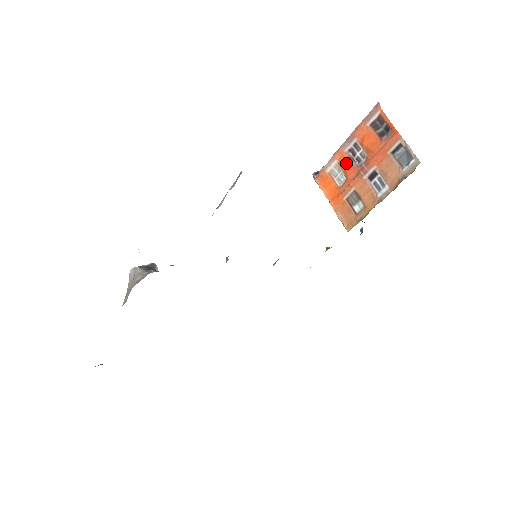
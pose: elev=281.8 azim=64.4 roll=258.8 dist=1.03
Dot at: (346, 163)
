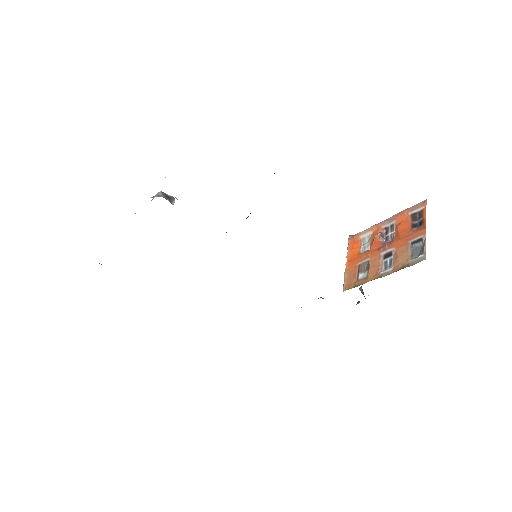
Dot at: (376, 236)
